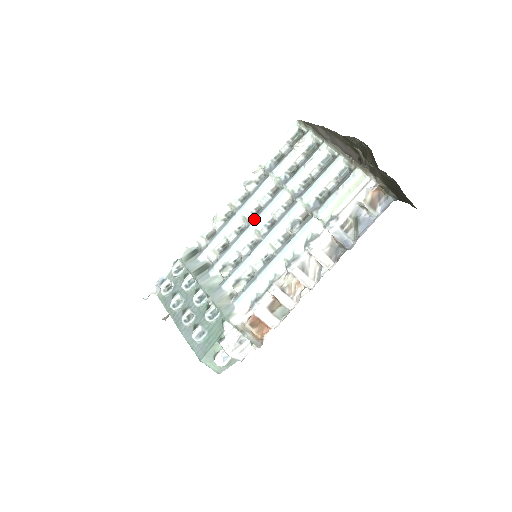
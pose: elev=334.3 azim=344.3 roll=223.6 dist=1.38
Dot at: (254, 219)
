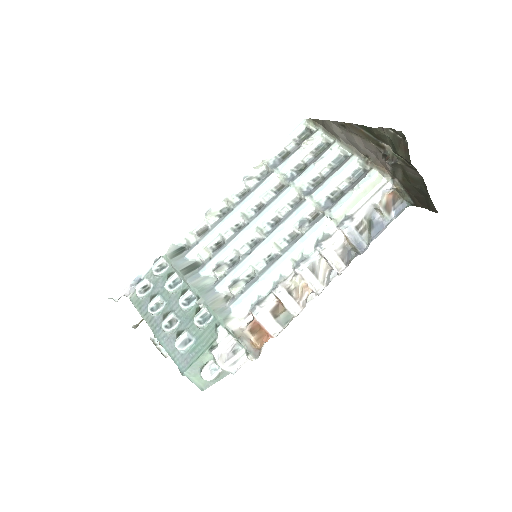
Dot at: (255, 216)
